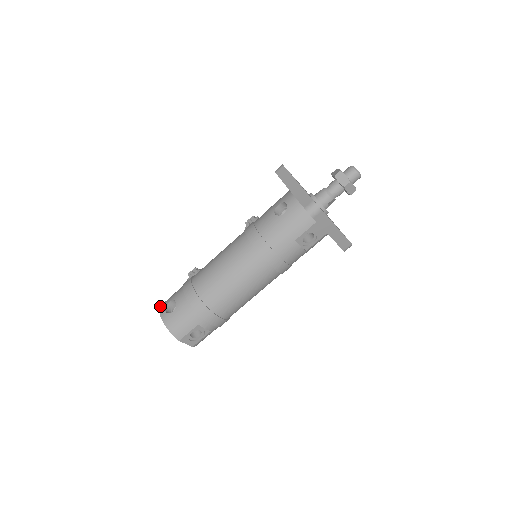
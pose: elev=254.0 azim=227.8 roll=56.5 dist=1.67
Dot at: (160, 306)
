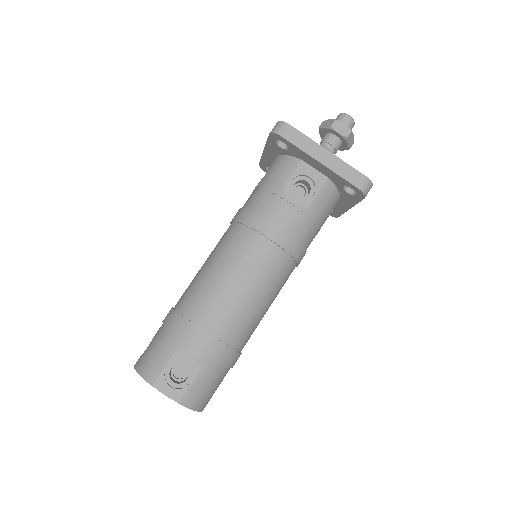
Dot at: occluded
